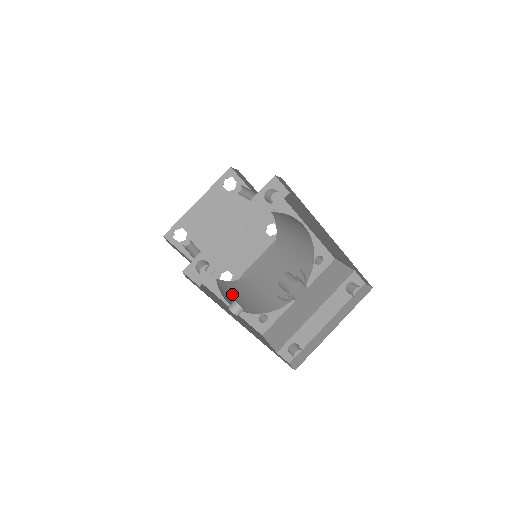
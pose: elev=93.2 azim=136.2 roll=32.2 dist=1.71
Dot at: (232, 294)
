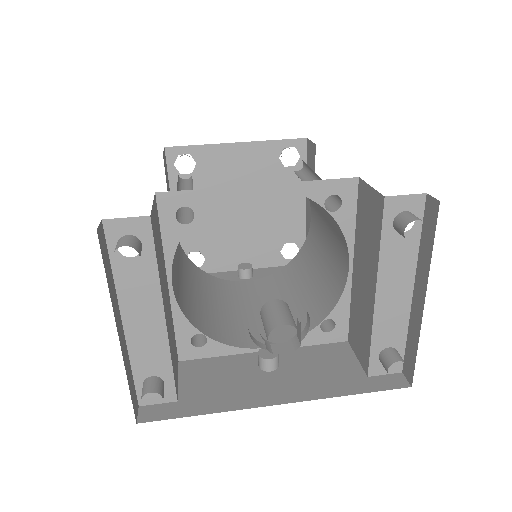
Dot at: (285, 299)
